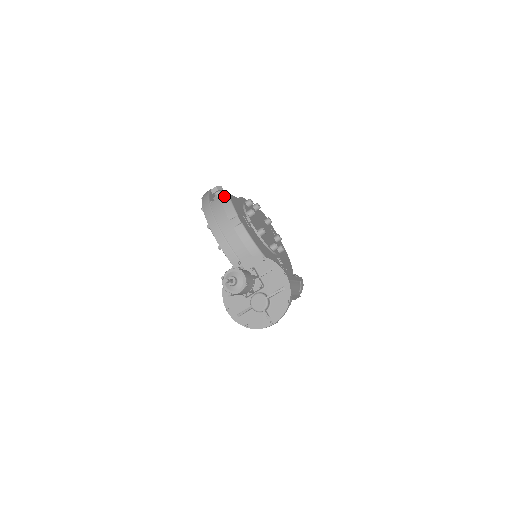
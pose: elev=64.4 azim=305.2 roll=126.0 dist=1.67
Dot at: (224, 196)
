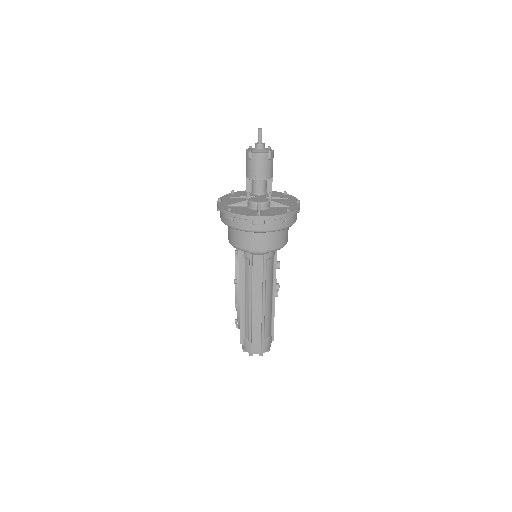
Dot at: occluded
